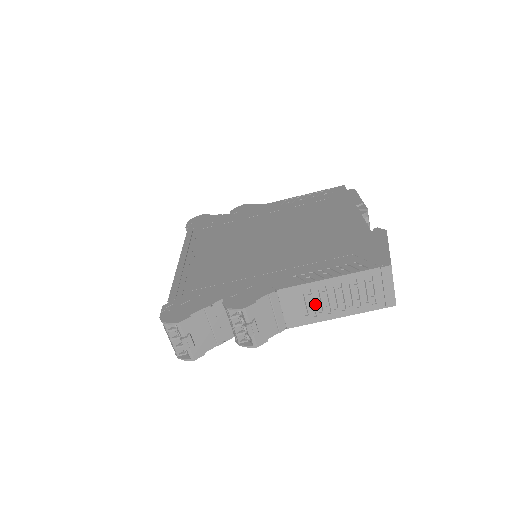
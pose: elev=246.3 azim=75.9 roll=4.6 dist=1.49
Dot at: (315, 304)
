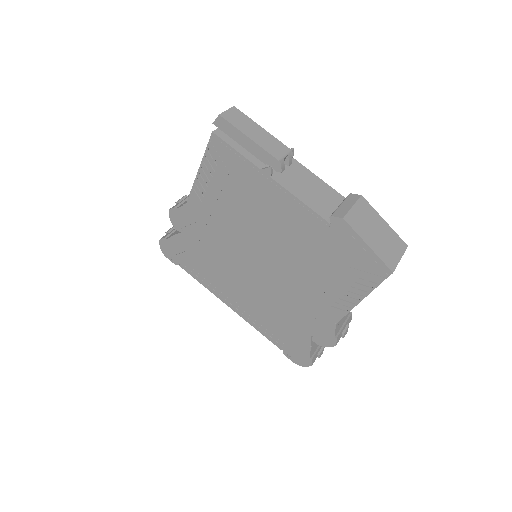
Dot at: occluded
